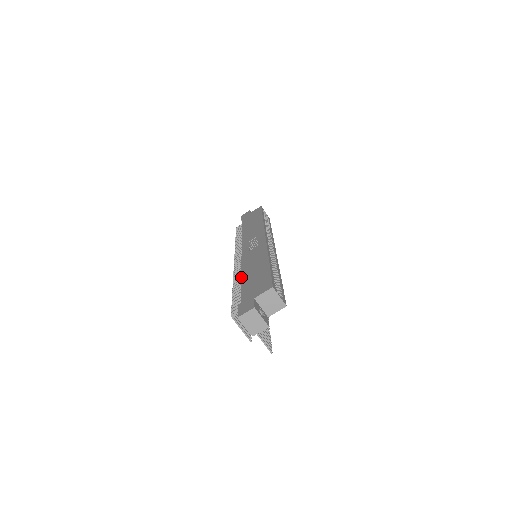
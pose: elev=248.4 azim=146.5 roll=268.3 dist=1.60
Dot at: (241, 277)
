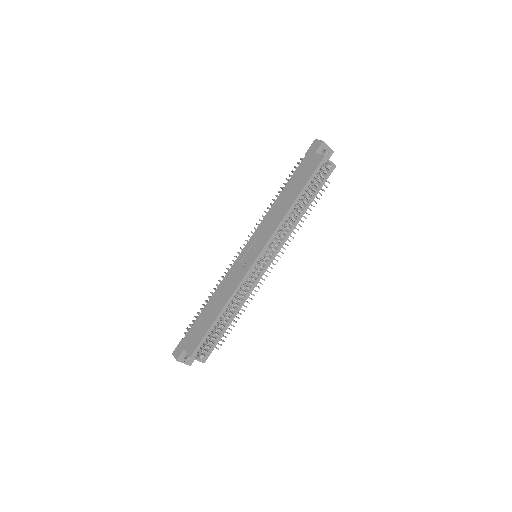
Dot at: (208, 301)
